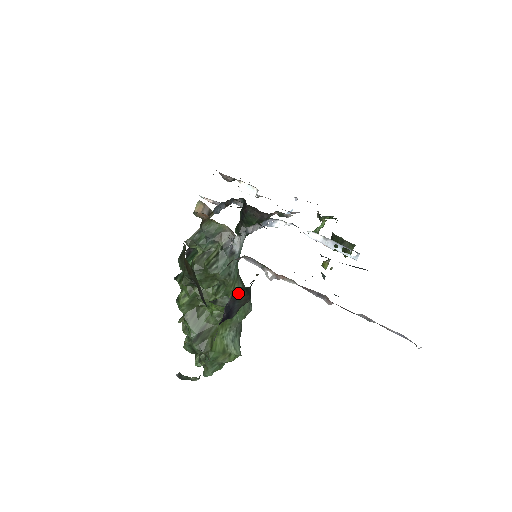
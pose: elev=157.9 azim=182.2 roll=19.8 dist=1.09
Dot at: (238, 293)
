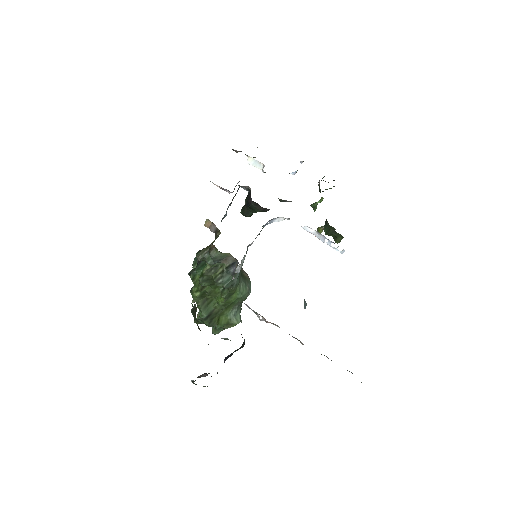
Dot at: (234, 351)
